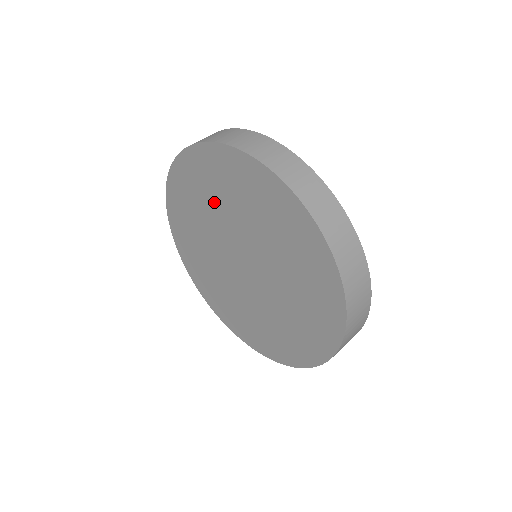
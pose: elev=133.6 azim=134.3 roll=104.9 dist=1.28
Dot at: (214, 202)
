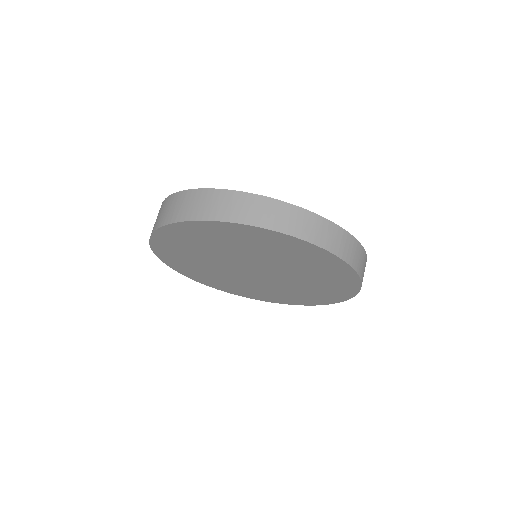
Dot at: (238, 247)
